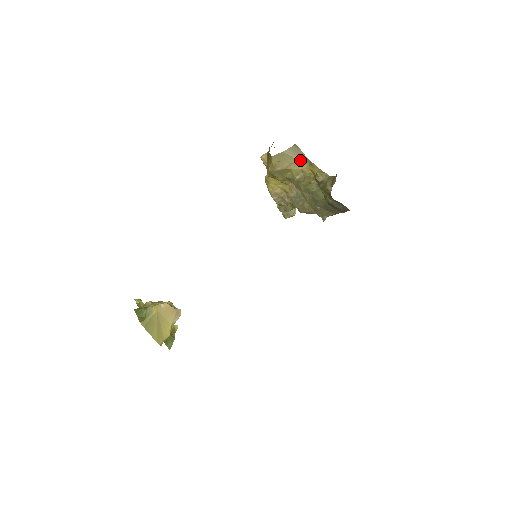
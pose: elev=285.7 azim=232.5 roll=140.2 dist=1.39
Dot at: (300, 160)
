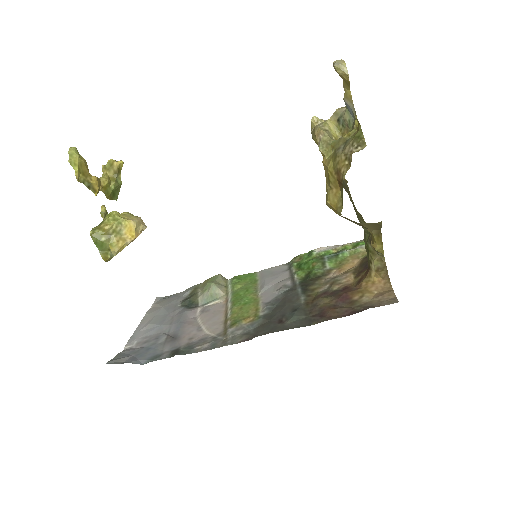
Dot at: (371, 230)
